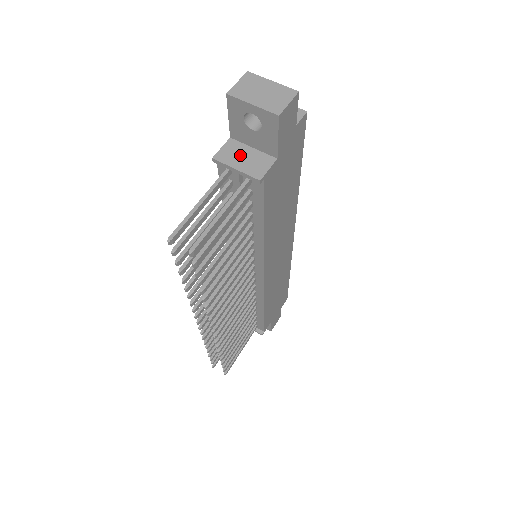
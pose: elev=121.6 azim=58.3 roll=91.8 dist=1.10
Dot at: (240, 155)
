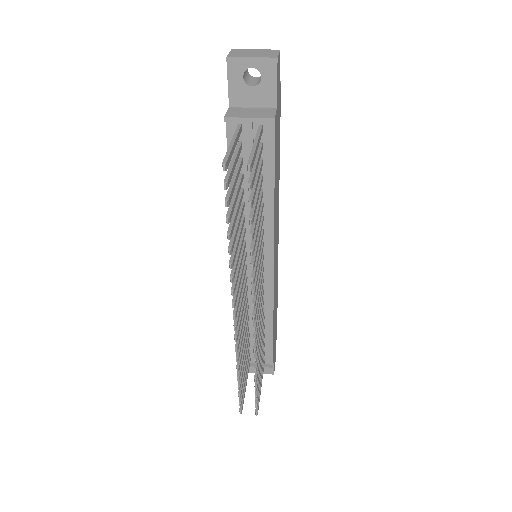
Dot at: (246, 112)
